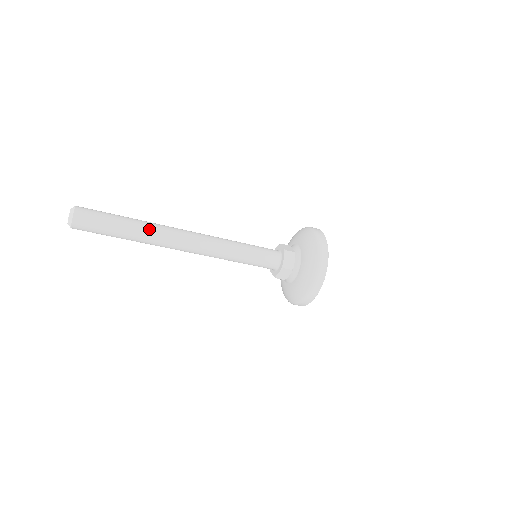
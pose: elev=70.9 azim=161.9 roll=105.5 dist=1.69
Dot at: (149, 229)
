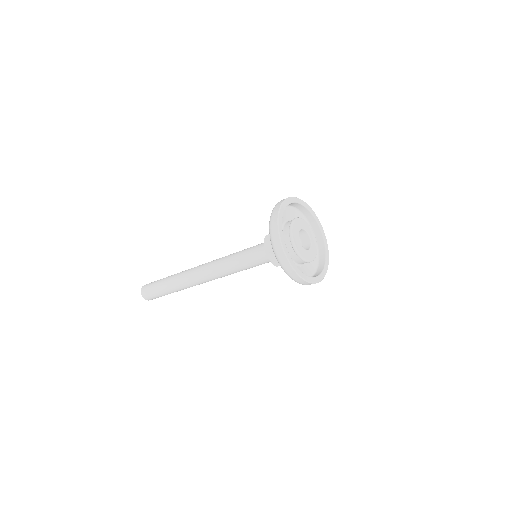
Dot at: (176, 277)
